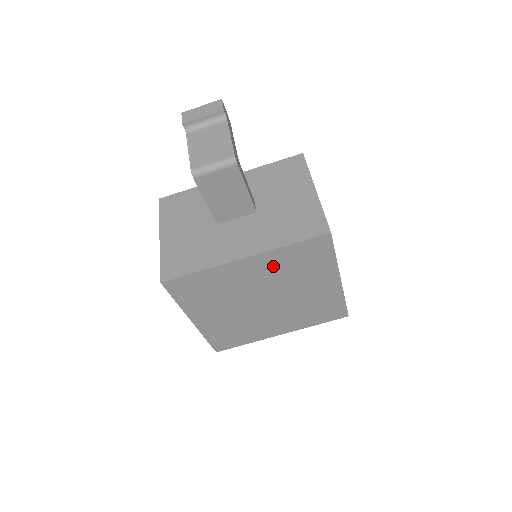
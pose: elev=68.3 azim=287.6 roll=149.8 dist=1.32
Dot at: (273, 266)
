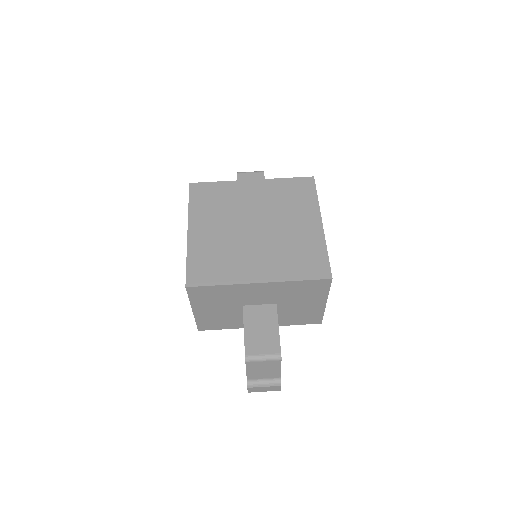
Dot at: (270, 193)
